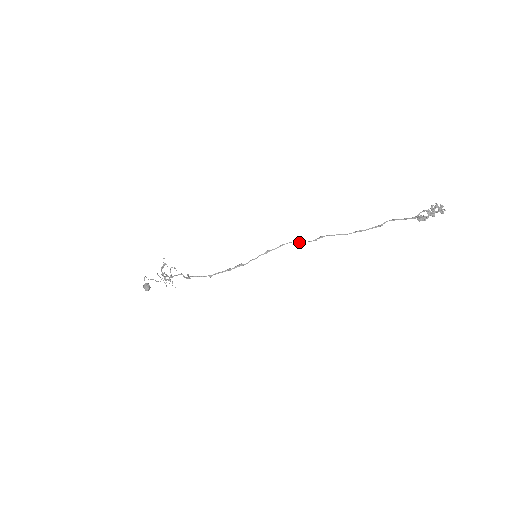
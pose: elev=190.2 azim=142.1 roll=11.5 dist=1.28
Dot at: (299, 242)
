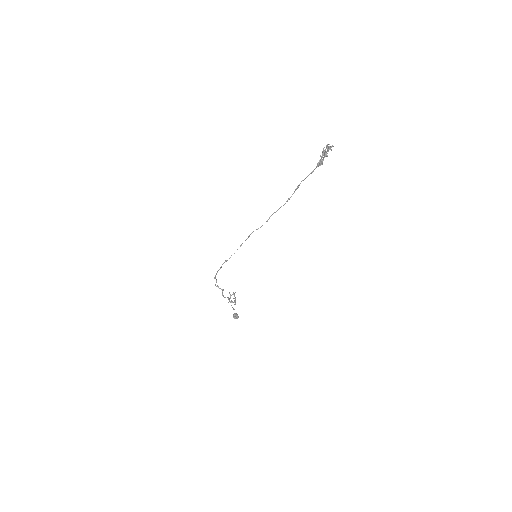
Dot at: occluded
